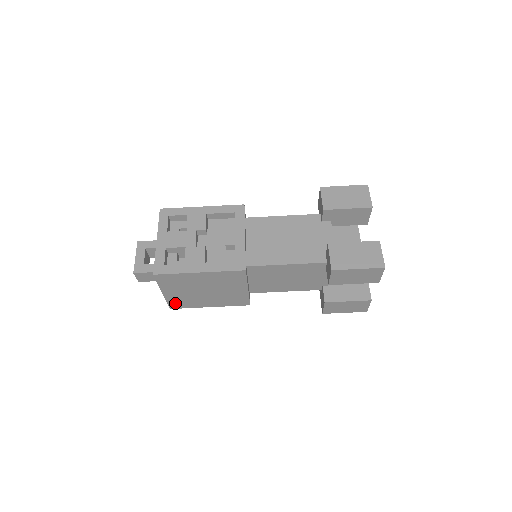
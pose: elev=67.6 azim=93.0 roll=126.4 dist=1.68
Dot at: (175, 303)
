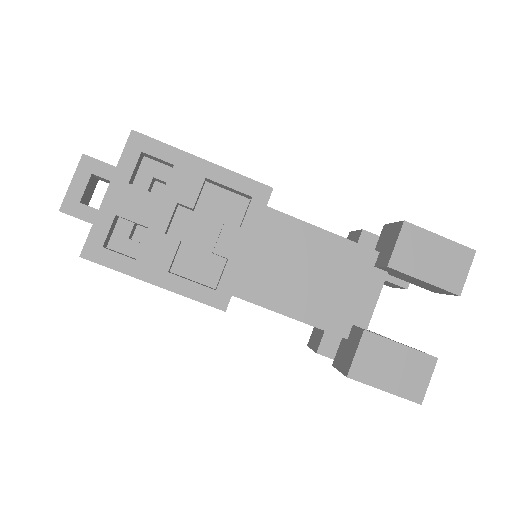
Dot at: occluded
